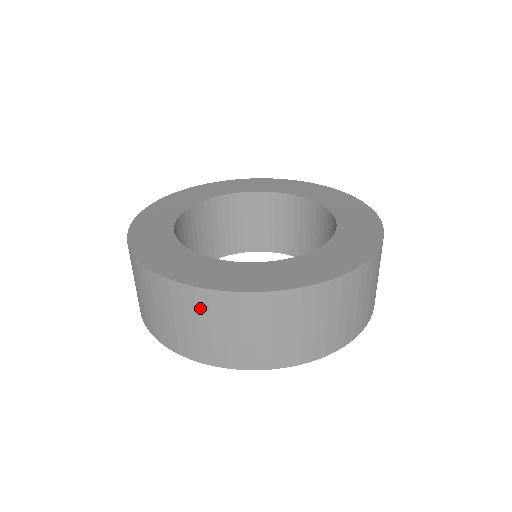
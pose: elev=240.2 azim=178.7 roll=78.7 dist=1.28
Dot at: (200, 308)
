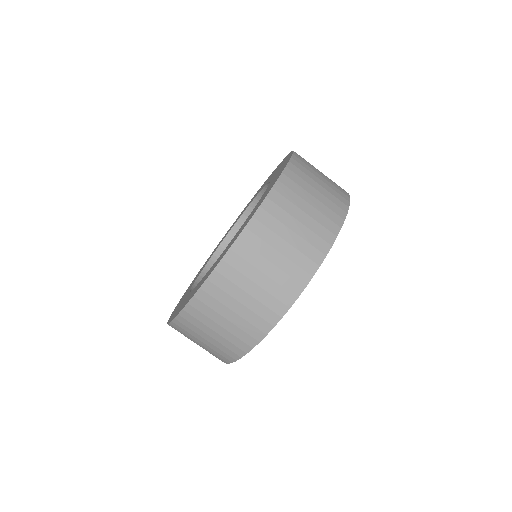
Dot at: (212, 305)
